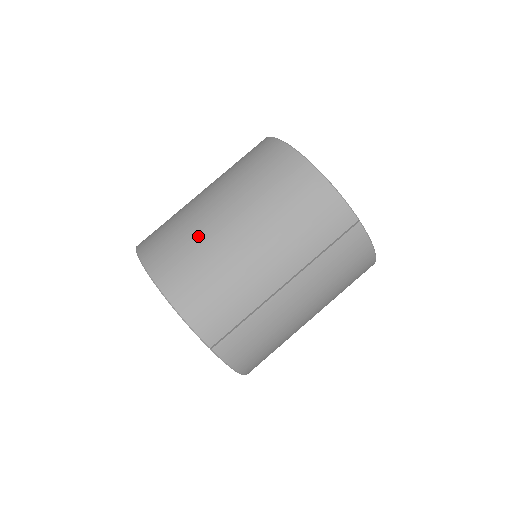
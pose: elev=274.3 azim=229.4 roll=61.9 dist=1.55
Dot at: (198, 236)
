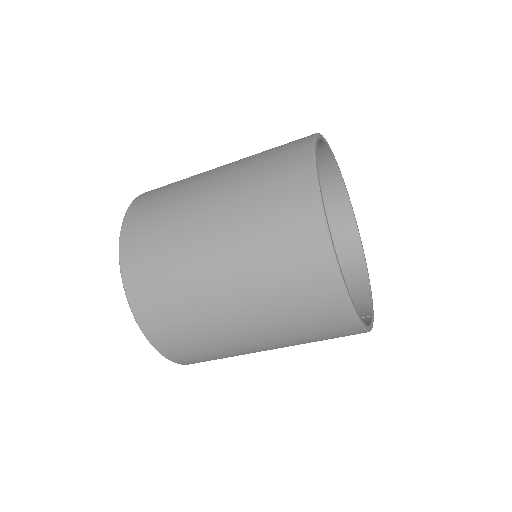
Dot at: (217, 345)
